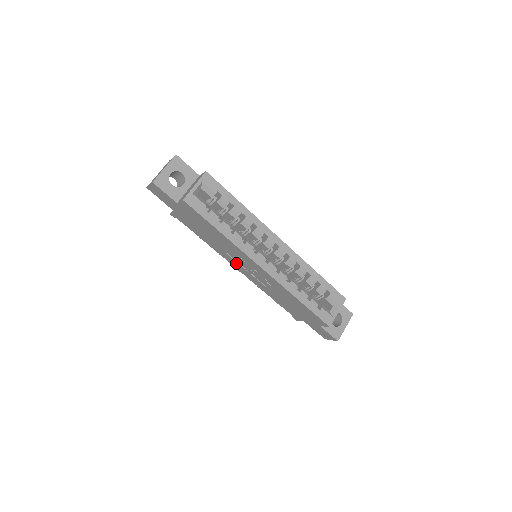
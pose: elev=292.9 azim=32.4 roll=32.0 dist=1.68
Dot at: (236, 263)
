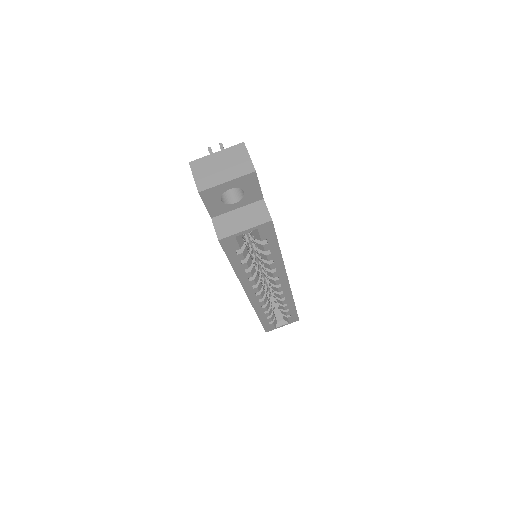
Dot at: occluded
